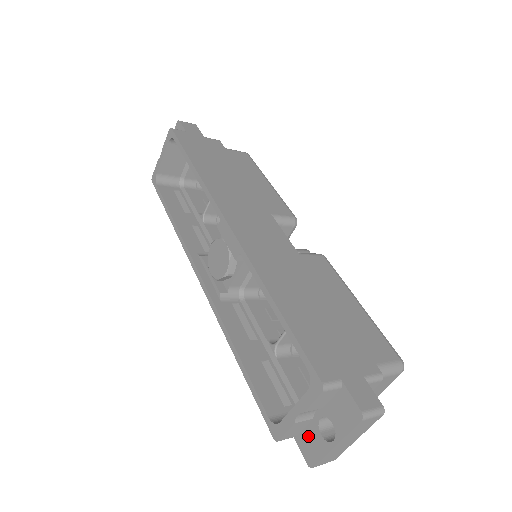
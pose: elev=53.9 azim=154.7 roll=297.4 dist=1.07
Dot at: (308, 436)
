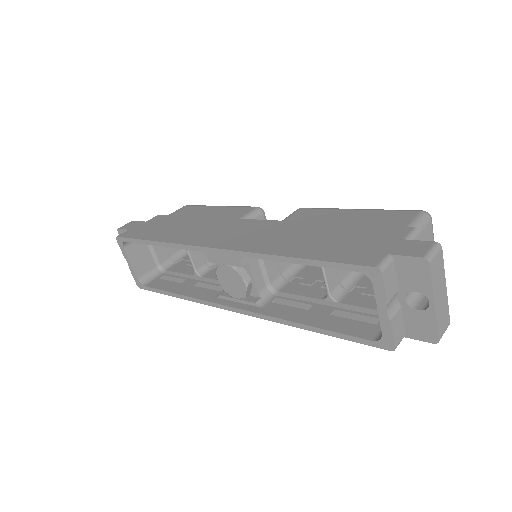
Dot at: (412, 323)
